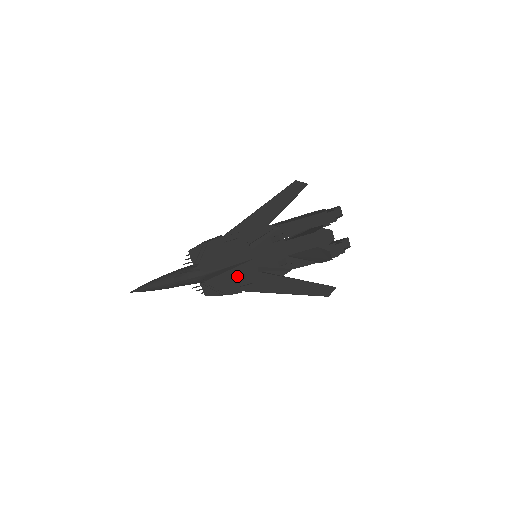
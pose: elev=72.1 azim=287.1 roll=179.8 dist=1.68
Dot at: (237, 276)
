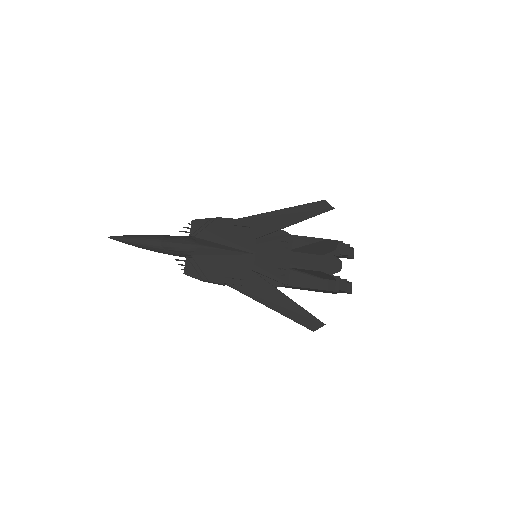
Dot at: (229, 265)
